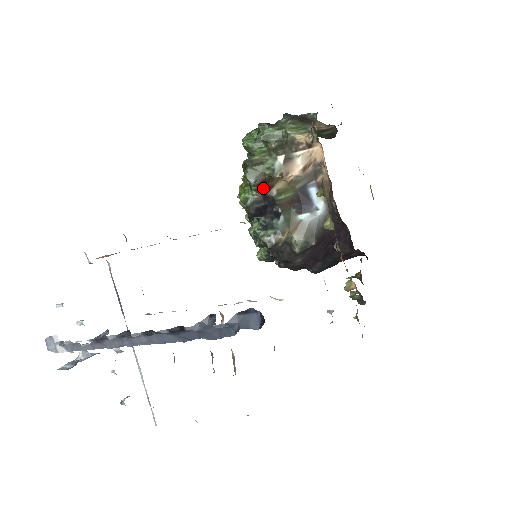
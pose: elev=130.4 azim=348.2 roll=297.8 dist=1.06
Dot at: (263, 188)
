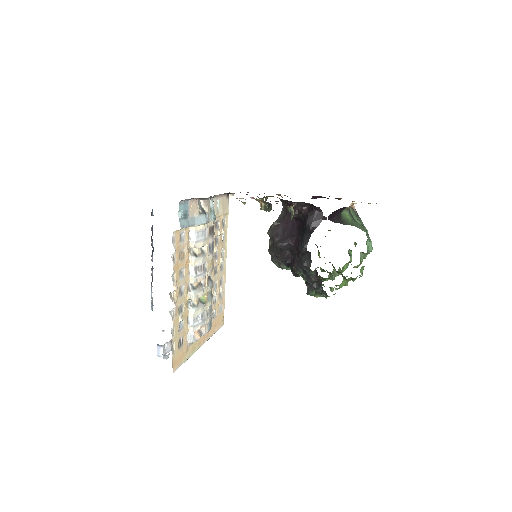
Dot at: occluded
